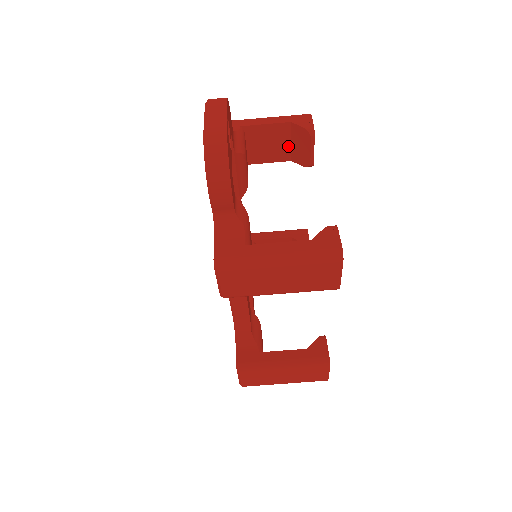
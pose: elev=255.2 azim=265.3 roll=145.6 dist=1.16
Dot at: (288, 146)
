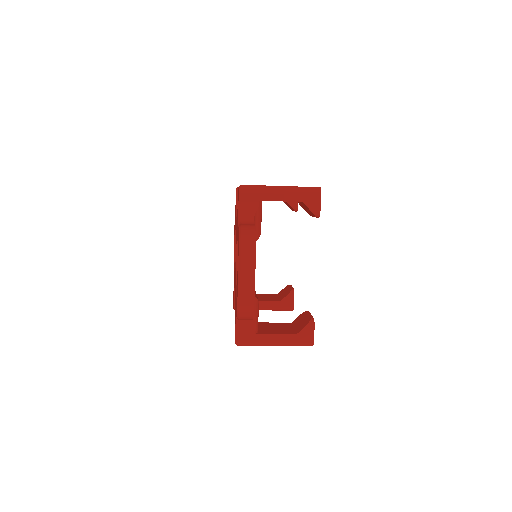
Dot at: occluded
